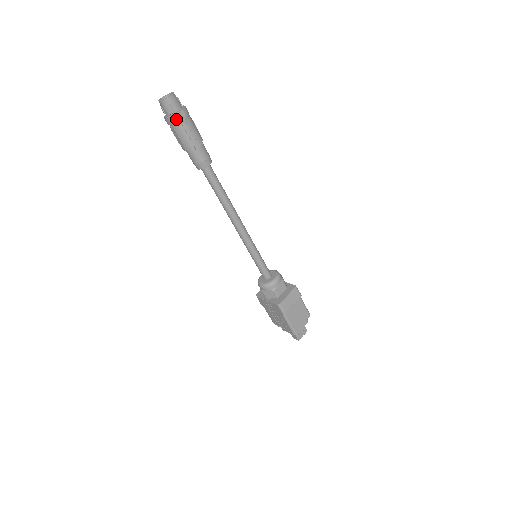
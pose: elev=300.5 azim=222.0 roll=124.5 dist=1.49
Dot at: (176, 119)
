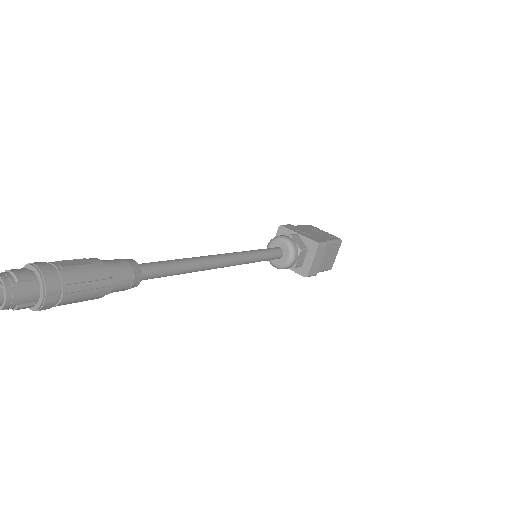
Dot at: (47, 307)
